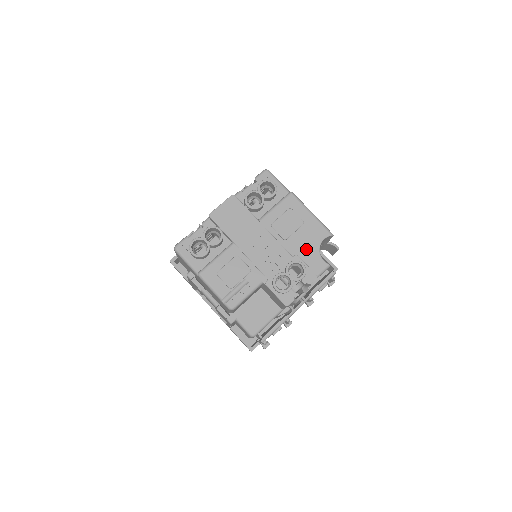
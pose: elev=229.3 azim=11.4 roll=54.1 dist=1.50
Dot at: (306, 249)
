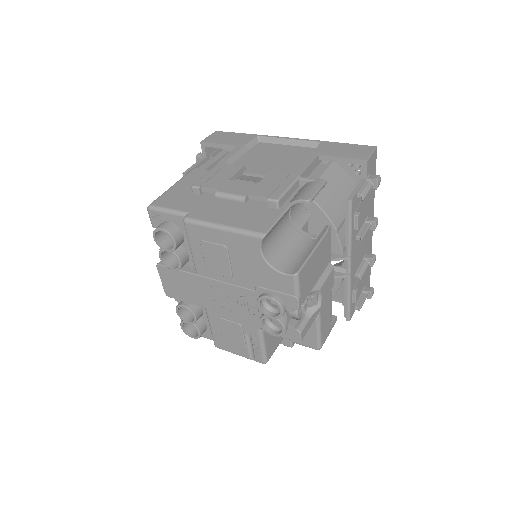
Dot at: (257, 274)
